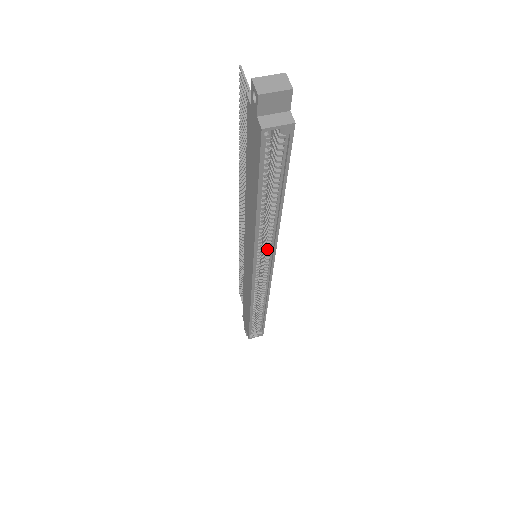
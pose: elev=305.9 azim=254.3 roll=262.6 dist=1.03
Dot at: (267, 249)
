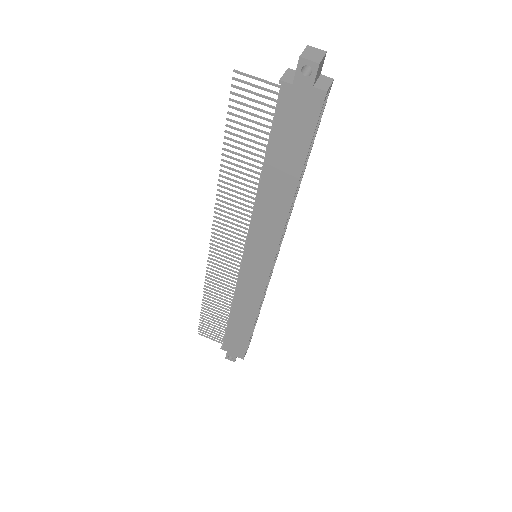
Dot at: occluded
